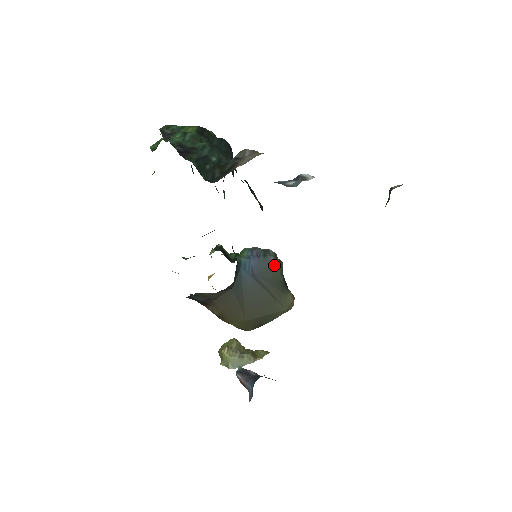
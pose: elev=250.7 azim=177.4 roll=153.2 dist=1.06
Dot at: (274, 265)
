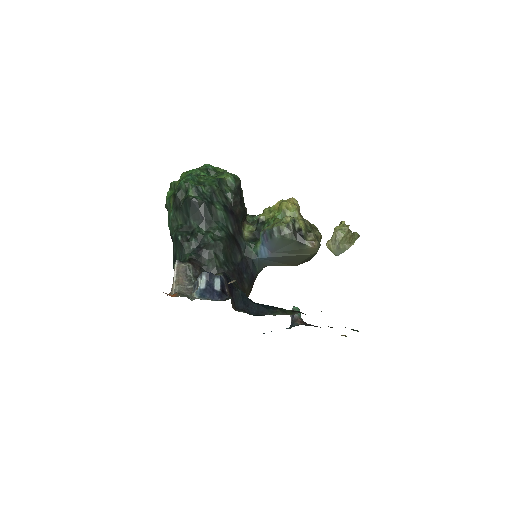
Dot at: (281, 239)
